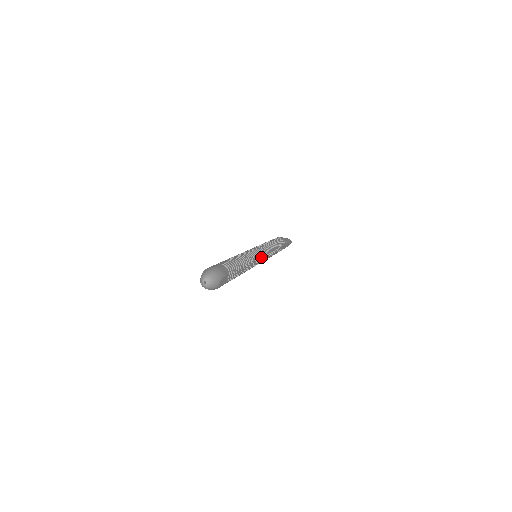
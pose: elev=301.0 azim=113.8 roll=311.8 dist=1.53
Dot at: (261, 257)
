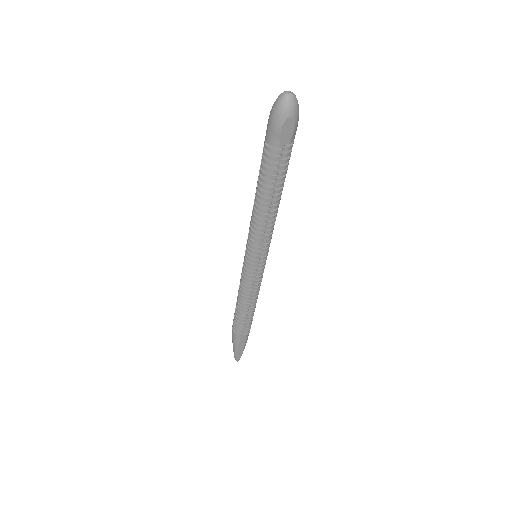
Dot at: (264, 255)
